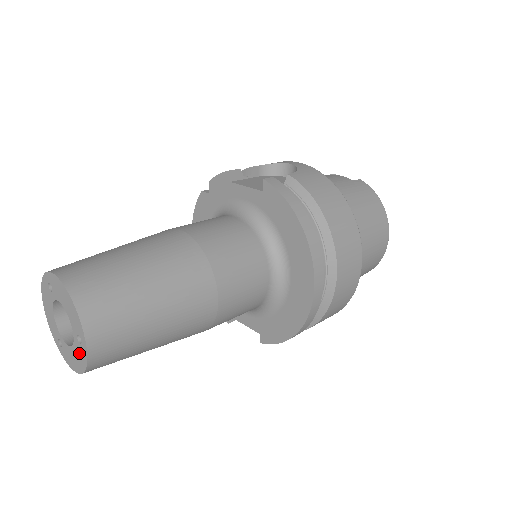
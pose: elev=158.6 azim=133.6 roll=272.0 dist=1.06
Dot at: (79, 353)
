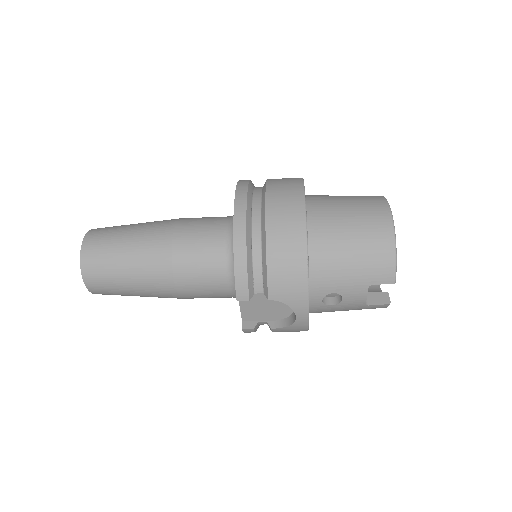
Dot at: occluded
